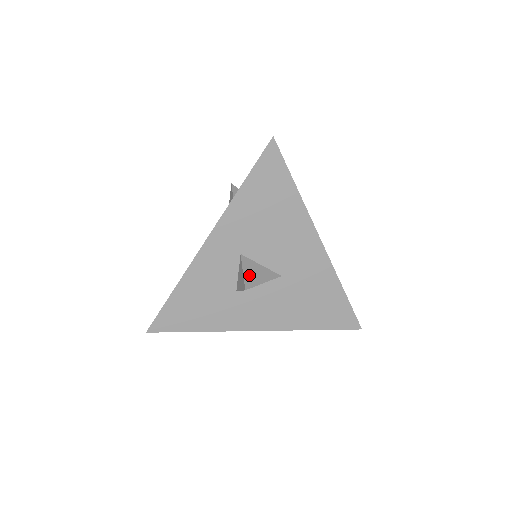
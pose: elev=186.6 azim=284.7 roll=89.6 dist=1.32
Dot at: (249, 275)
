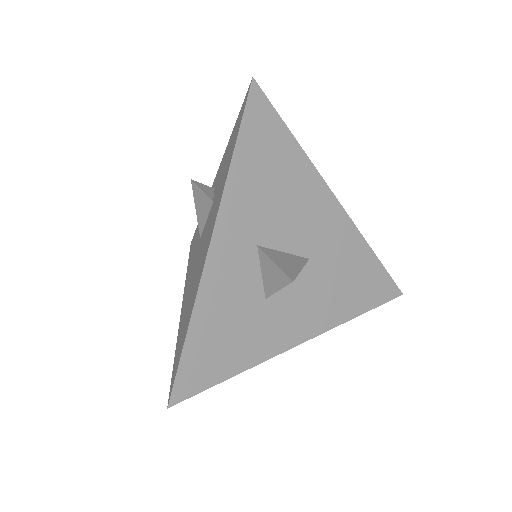
Dot at: (283, 265)
